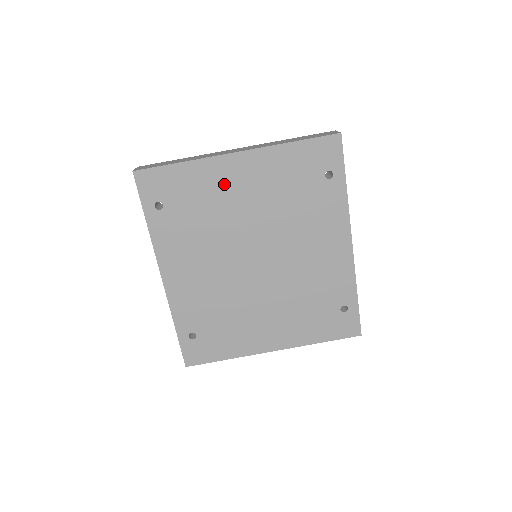
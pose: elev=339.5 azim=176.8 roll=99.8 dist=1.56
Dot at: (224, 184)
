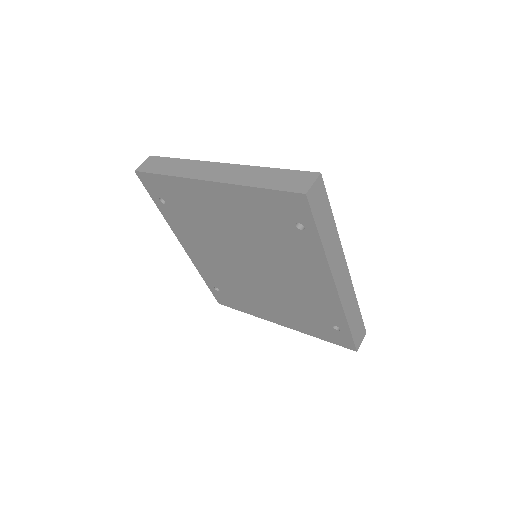
Dot at: (205, 202)
